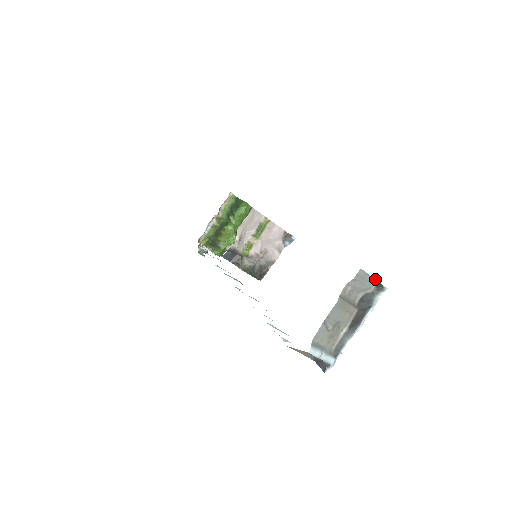
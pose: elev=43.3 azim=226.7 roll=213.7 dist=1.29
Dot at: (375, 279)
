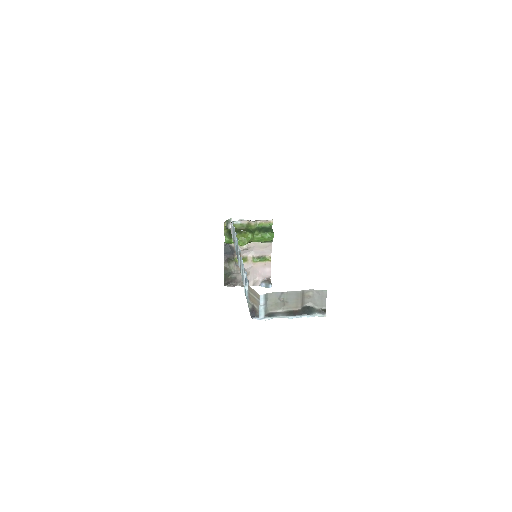
Dot at: occluded
